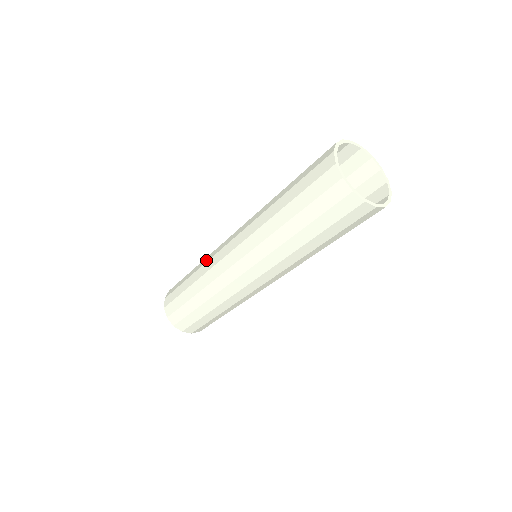
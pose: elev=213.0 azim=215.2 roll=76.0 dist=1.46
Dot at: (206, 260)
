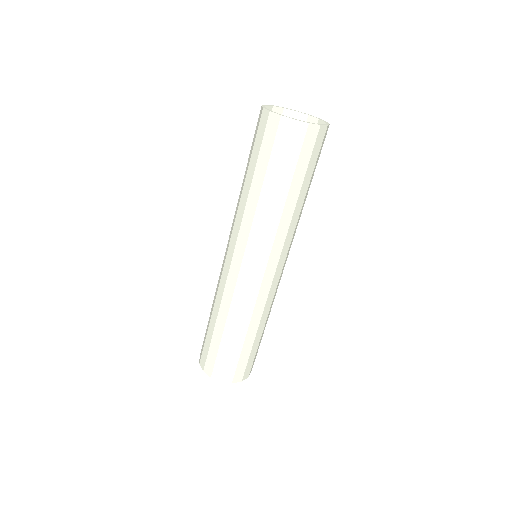
Dot at: (219, 297)
